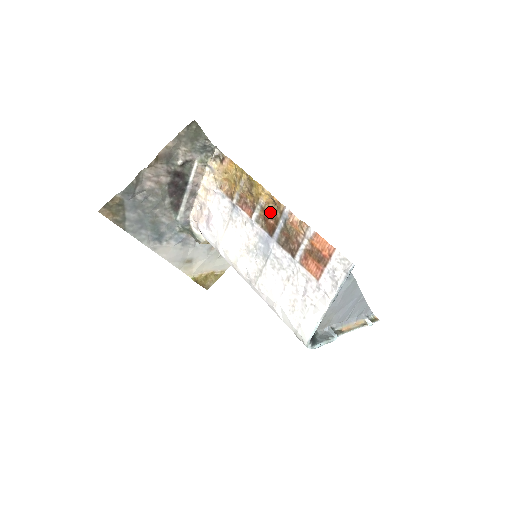
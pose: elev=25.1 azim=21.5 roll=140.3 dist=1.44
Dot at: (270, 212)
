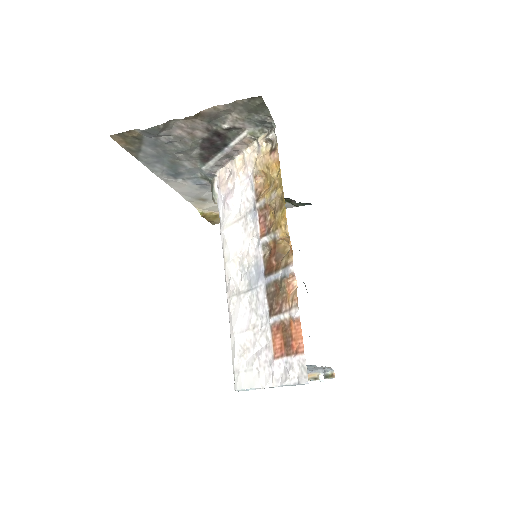
Dot at: (279, 251)
